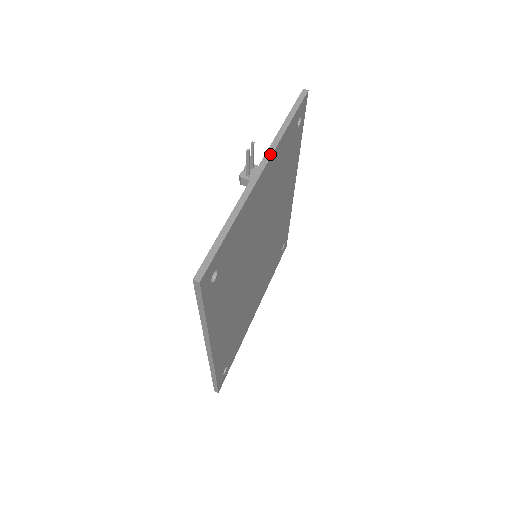
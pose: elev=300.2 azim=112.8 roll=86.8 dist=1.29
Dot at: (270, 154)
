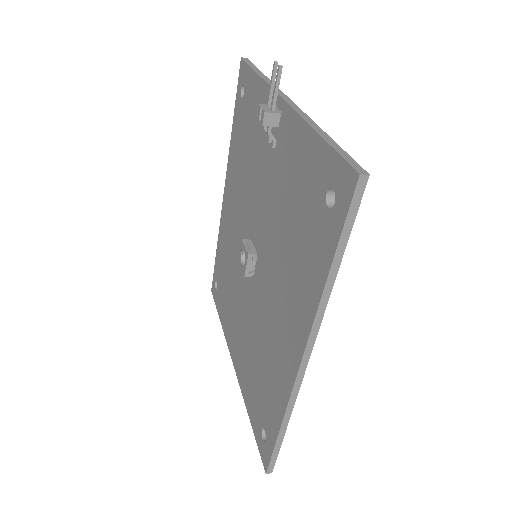
Dot at: (279, 90)
